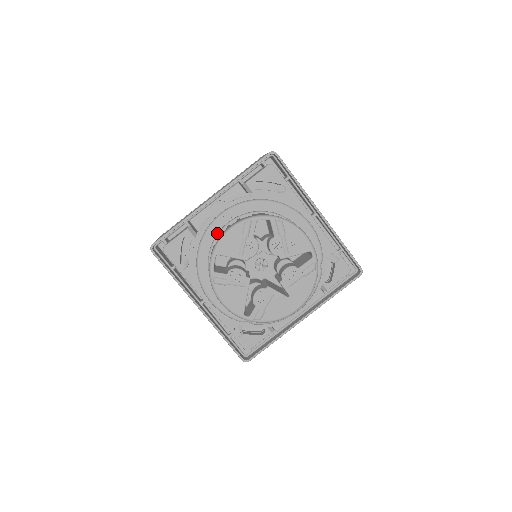
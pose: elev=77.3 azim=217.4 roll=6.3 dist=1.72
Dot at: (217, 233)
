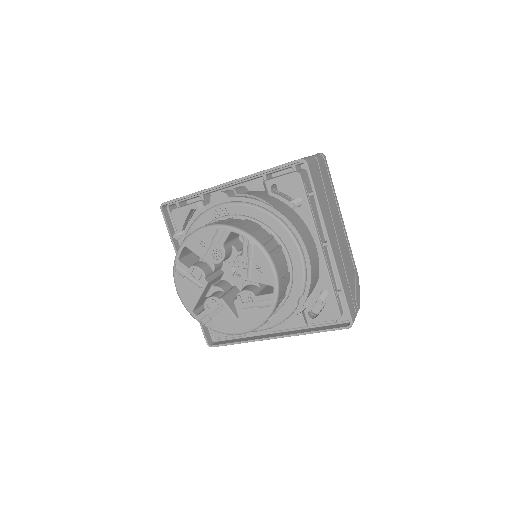
Dot at: (209, 222)
